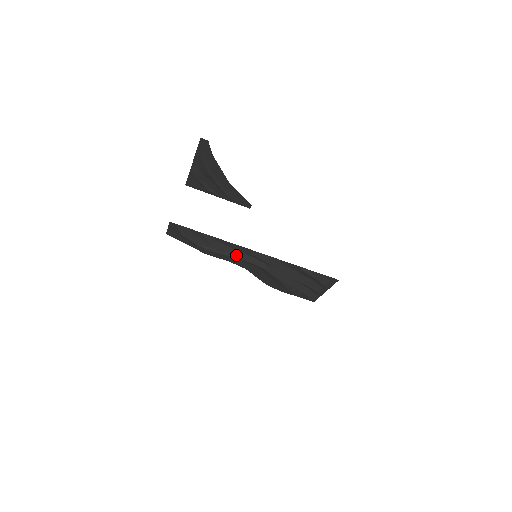
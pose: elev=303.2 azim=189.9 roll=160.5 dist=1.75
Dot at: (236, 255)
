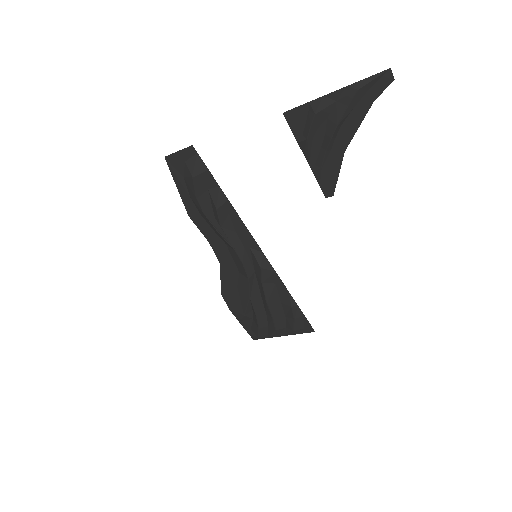
Dot at: (233, 241)
